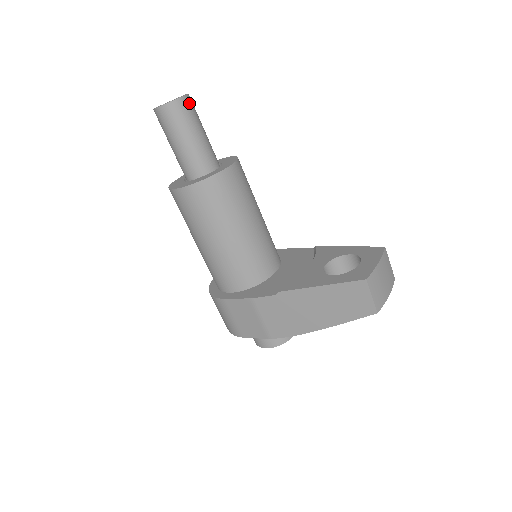
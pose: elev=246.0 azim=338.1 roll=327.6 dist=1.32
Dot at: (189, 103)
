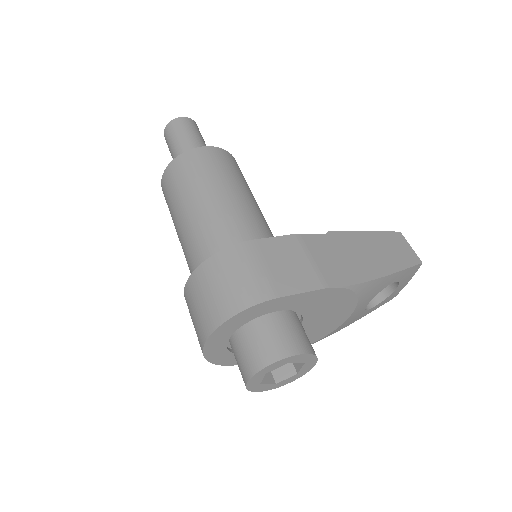
Dot at: occluded
